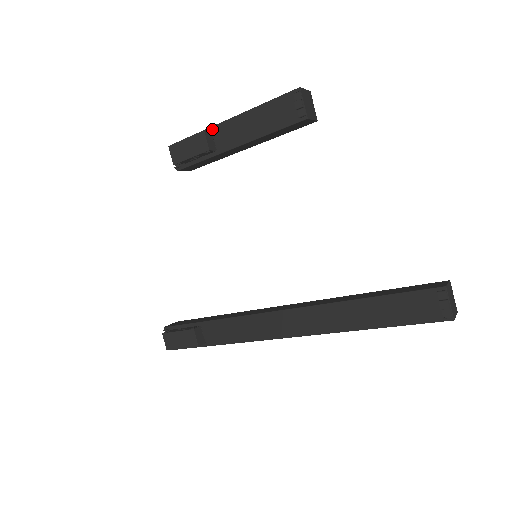
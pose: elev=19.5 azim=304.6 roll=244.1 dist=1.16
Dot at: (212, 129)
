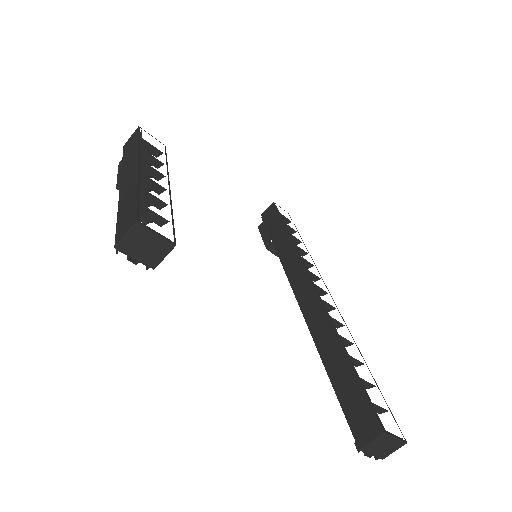
Dot at: occluded
